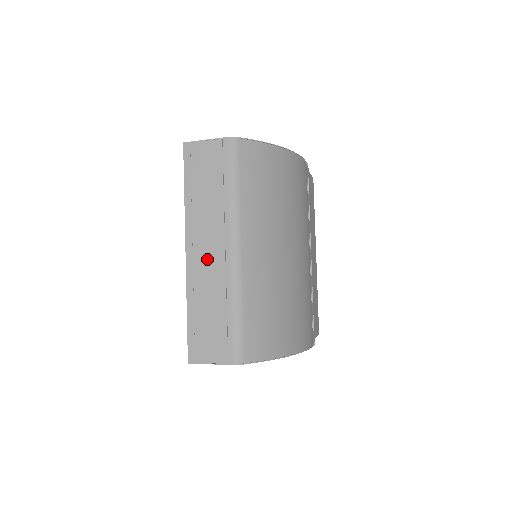
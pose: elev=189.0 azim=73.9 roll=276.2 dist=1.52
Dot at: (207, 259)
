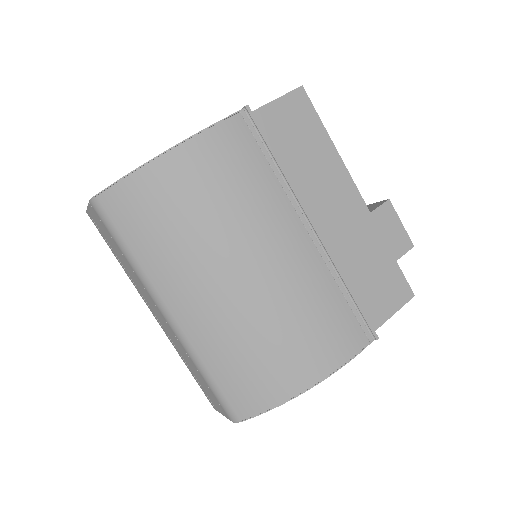
Dot at: (163, 323)
